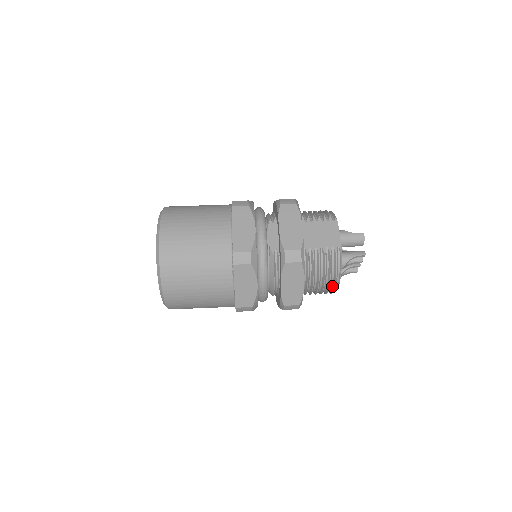
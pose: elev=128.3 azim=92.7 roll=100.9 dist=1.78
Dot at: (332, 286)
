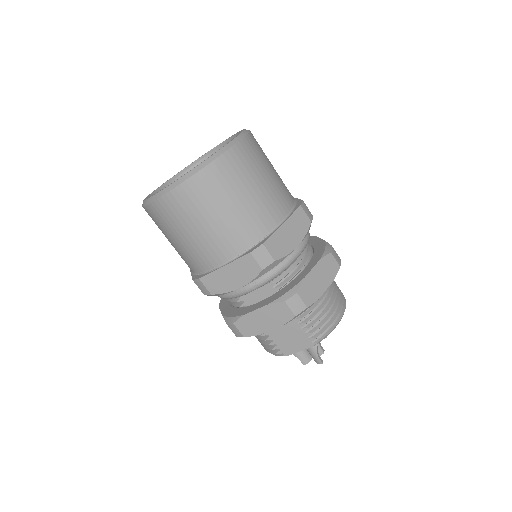
Dot at: occluded
